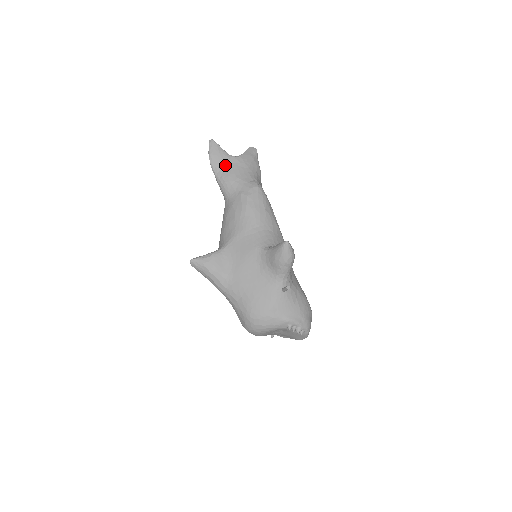
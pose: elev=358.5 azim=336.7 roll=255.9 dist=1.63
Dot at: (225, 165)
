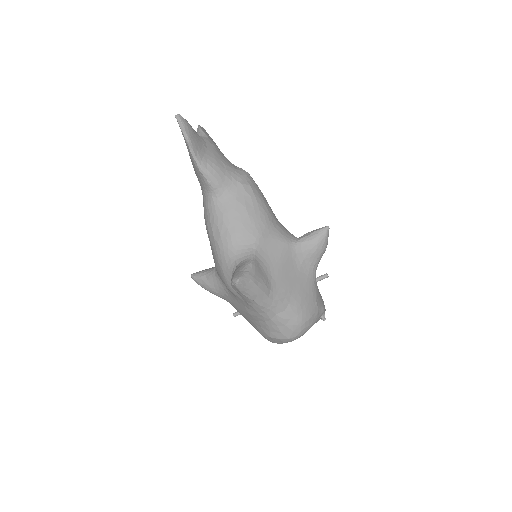
Dot at: (204, 149)
